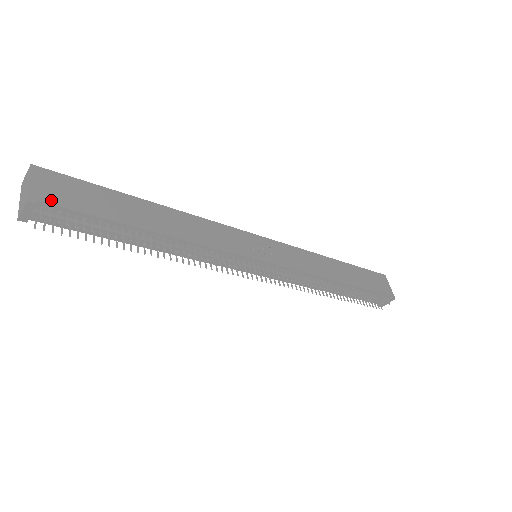
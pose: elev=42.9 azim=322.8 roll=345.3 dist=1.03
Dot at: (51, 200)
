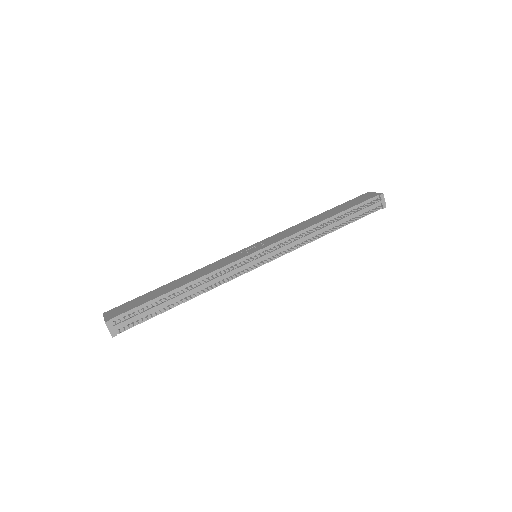
Dot at: (117, 315)
